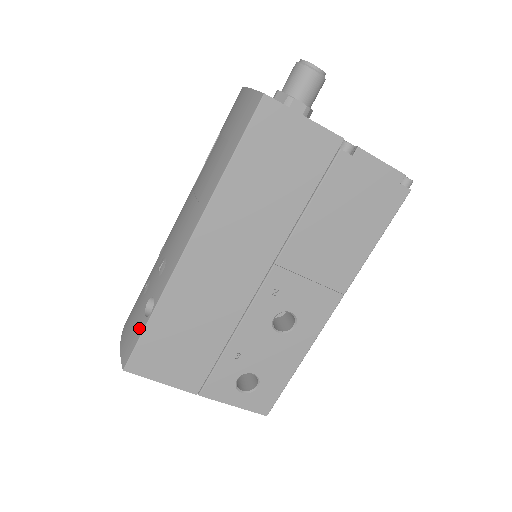
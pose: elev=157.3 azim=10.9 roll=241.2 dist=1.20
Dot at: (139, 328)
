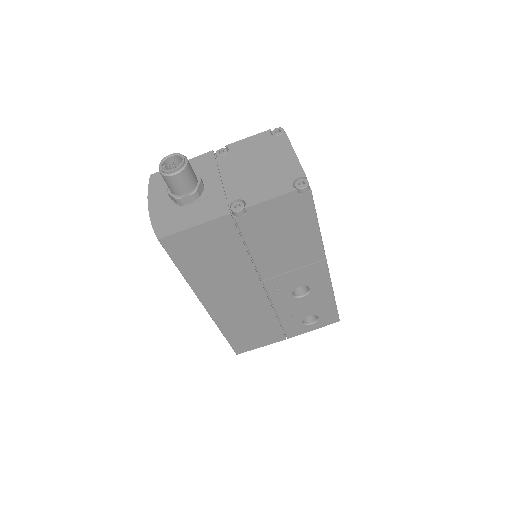
Dot at: occluded
